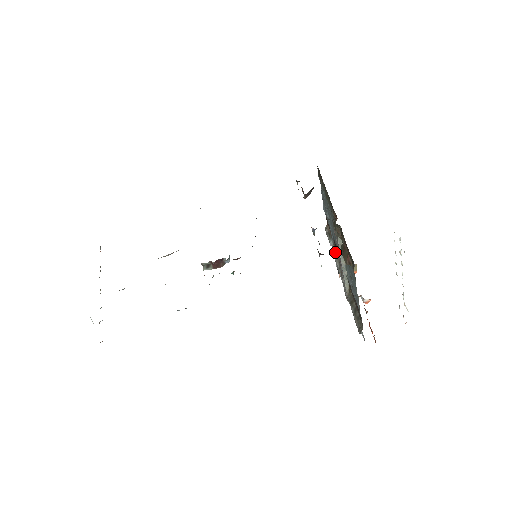
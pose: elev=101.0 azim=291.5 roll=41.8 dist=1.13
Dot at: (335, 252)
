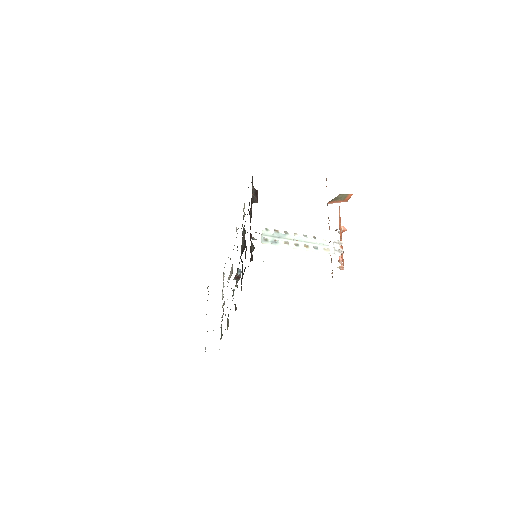
Dot at: occluded
